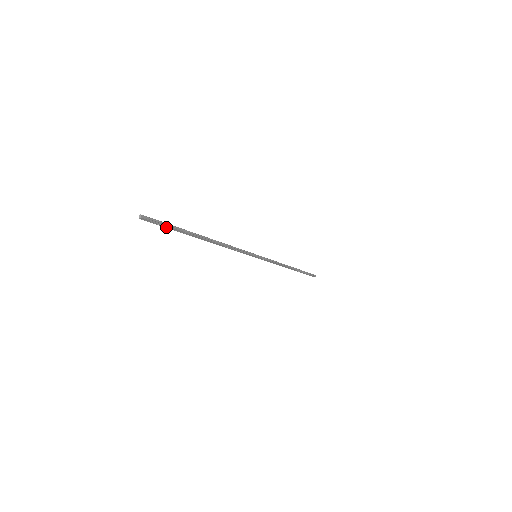
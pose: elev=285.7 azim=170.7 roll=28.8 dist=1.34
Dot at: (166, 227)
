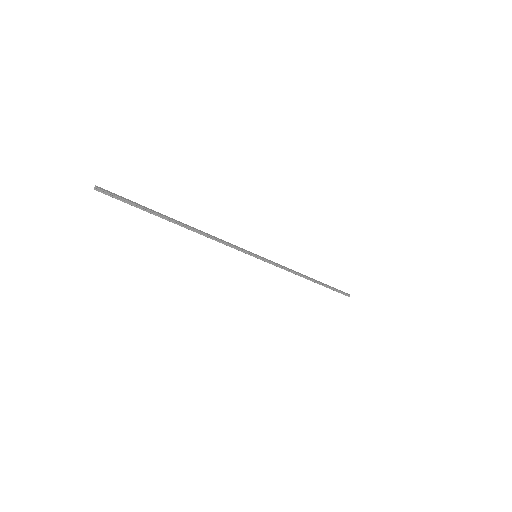
Dot at: (129, 202)
